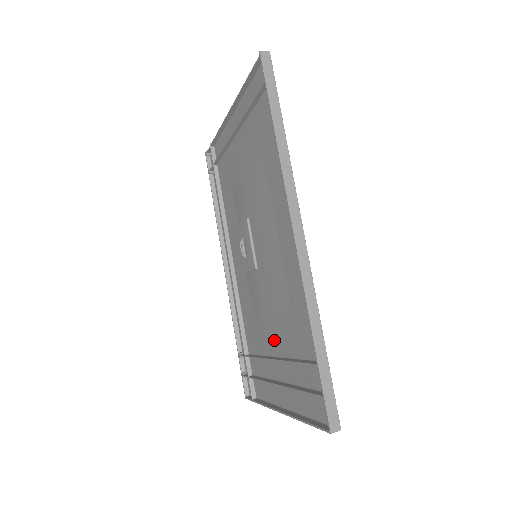
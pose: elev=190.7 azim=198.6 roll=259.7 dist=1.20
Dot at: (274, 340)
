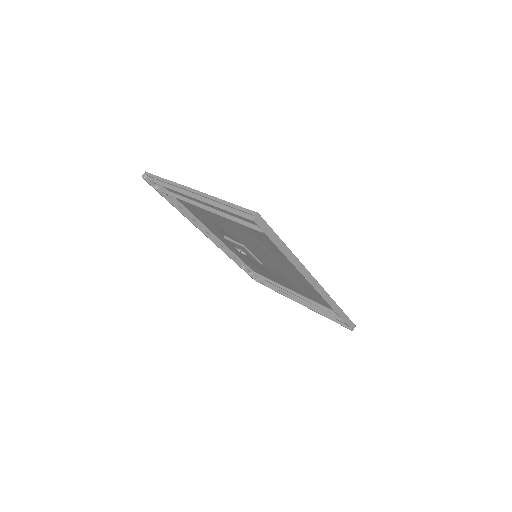
Dot at: (289, 287)
